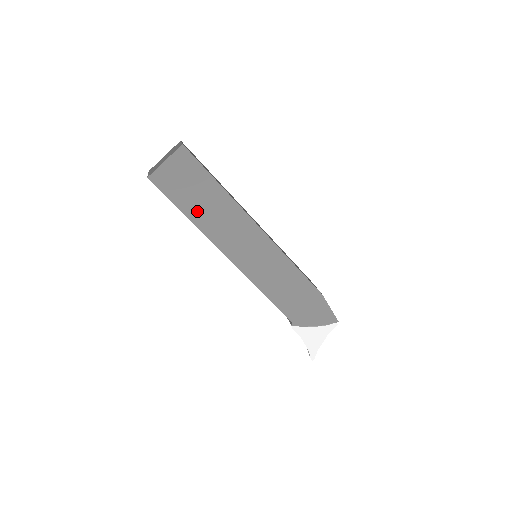
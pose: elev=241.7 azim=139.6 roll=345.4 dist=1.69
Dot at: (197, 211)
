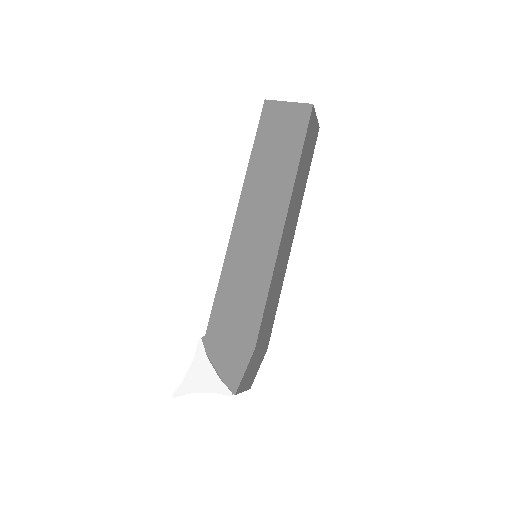
Dot at: (262, 158)
